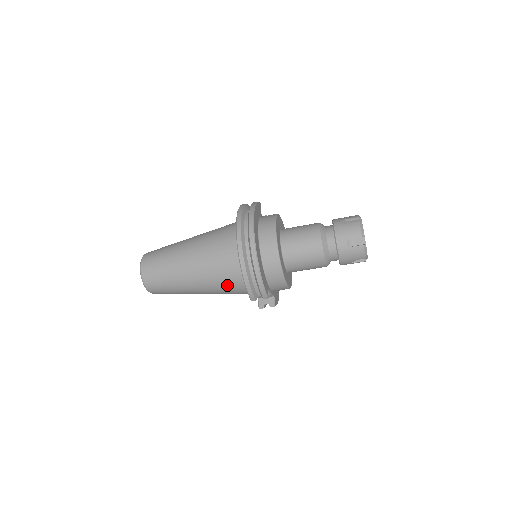
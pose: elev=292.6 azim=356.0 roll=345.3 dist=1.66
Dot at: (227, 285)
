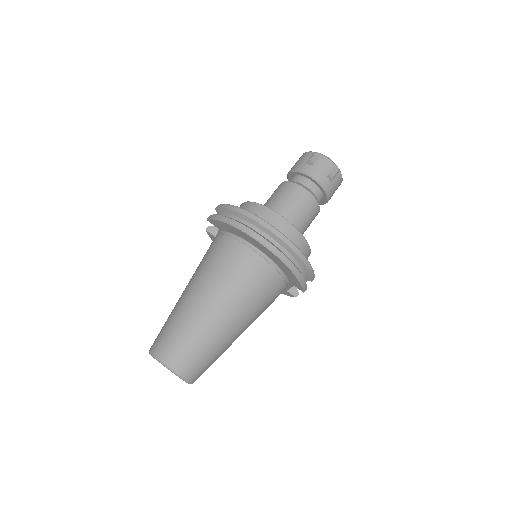
Dot at: (270, 300)
